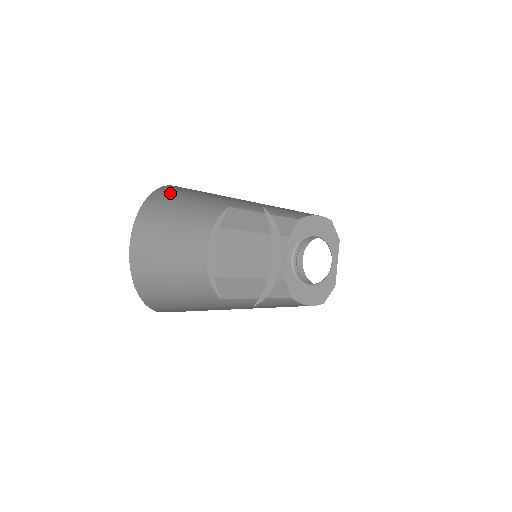
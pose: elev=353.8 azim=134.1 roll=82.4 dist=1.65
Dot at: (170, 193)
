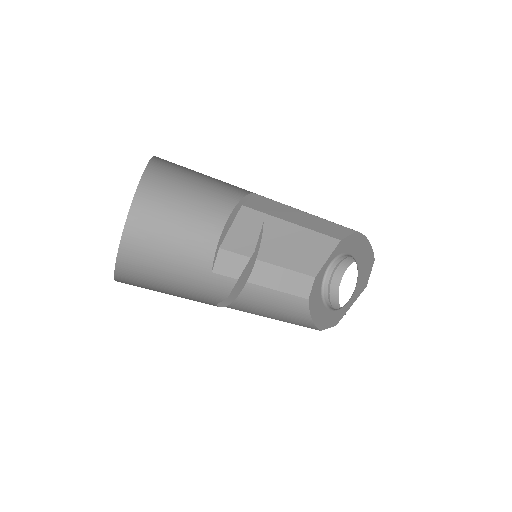
Dot at: (174, 163)
